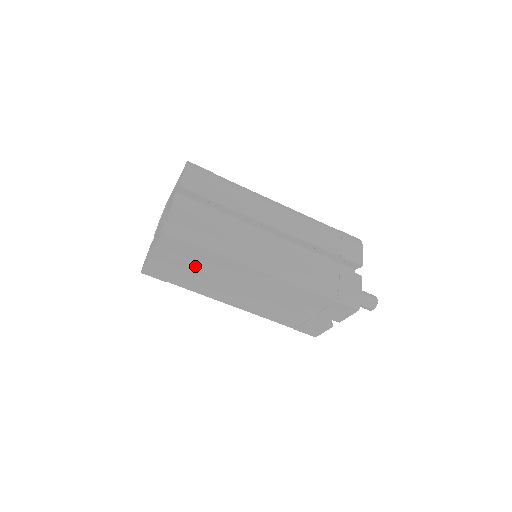
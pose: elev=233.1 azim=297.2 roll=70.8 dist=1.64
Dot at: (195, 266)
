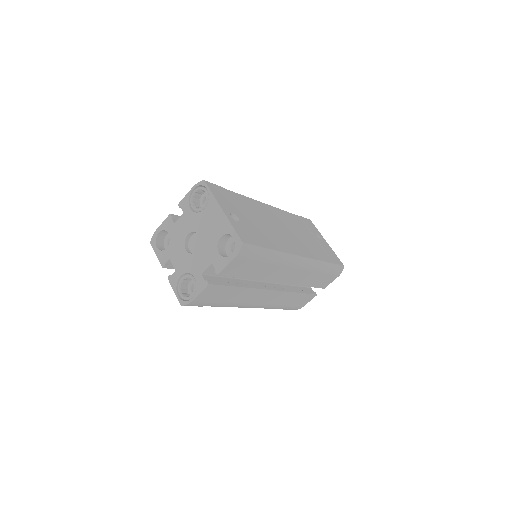
Dot at: occluded
